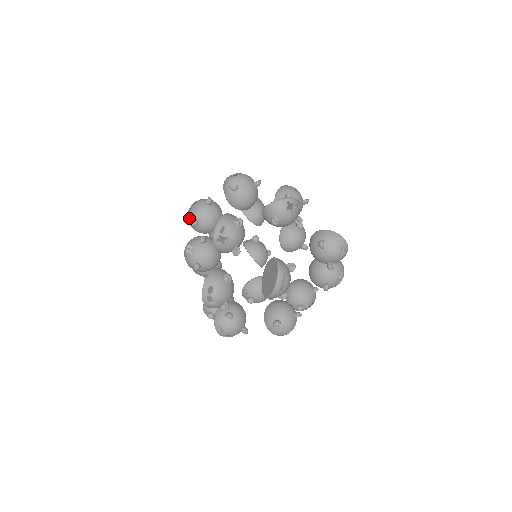
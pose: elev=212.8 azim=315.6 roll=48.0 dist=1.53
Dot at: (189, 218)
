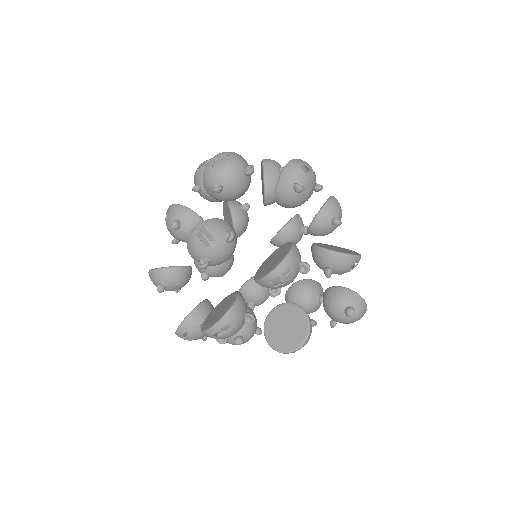
Dot at: (211, 175)
